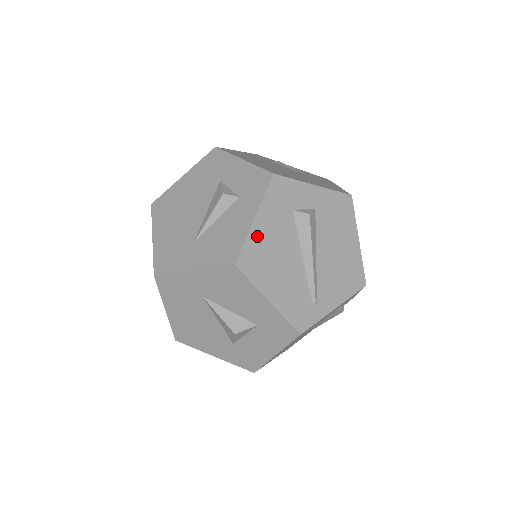
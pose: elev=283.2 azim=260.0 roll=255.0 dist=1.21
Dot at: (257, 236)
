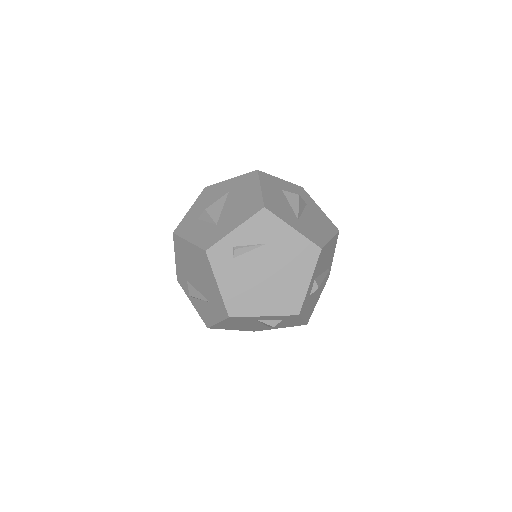
Dot at: (307, 316)
